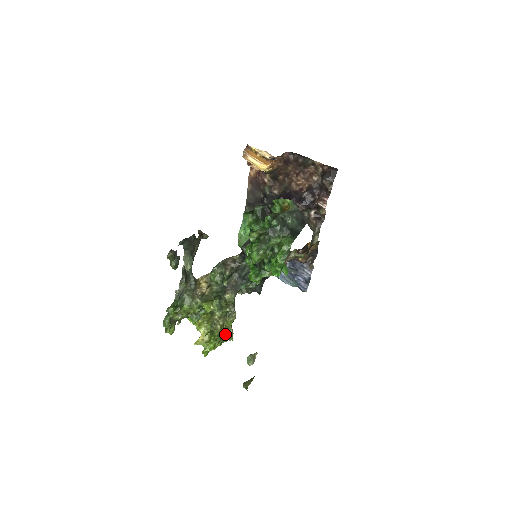
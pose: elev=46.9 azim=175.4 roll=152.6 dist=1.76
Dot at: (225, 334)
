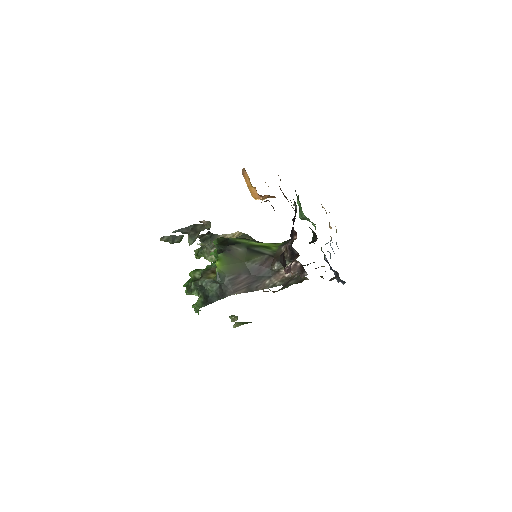
Dot at: occluded
